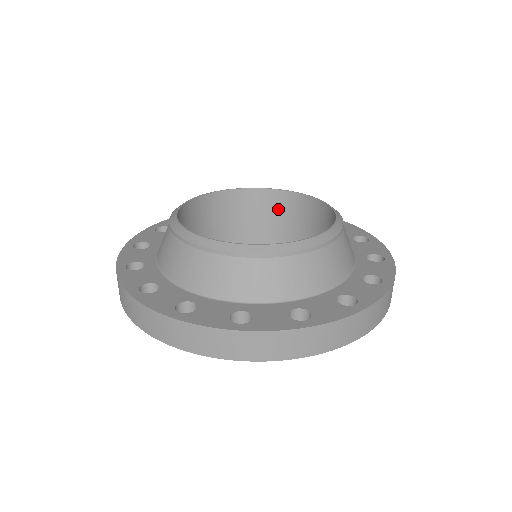
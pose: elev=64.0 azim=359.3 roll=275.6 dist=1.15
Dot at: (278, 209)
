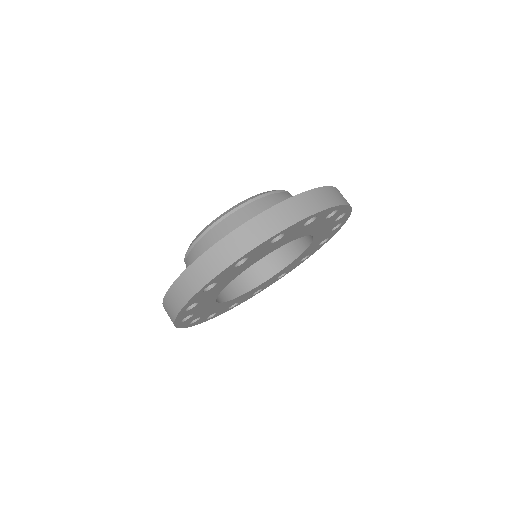
Dot at: occluded
